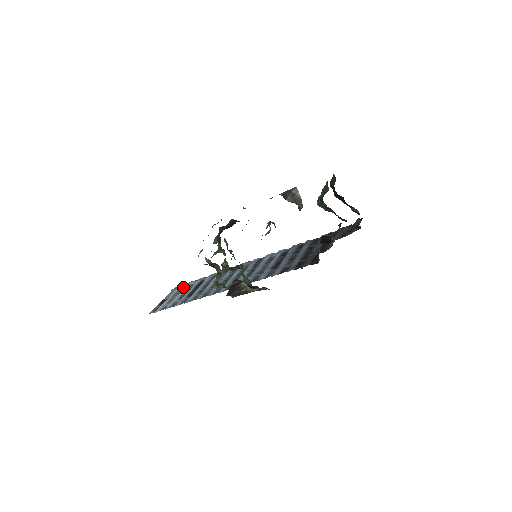
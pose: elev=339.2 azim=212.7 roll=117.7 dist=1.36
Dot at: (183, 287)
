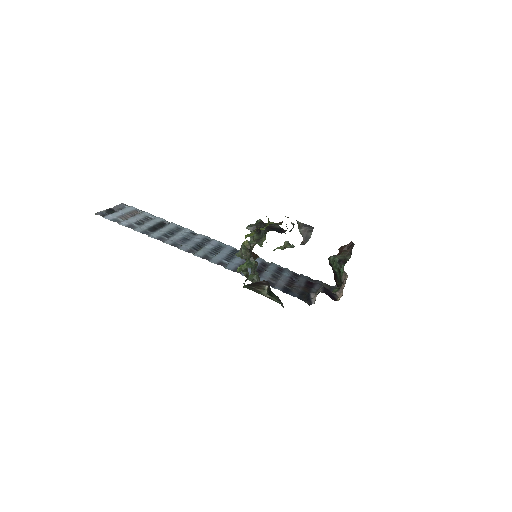
Dot at: (137, 211)
